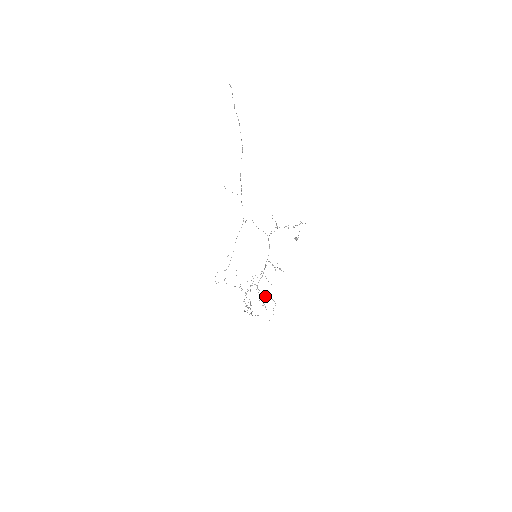
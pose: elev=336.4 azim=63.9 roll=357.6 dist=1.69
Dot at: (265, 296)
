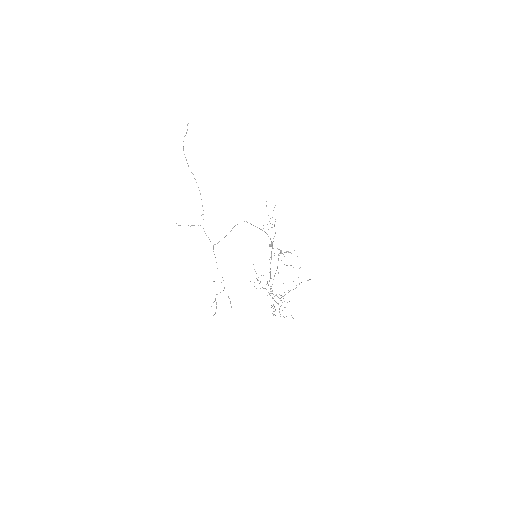
Dot at: (271, 305)
